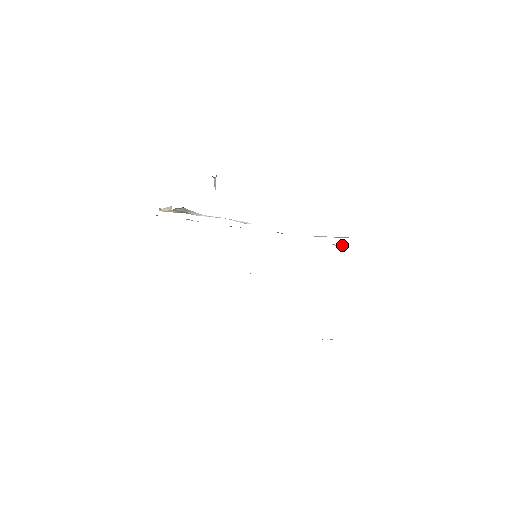
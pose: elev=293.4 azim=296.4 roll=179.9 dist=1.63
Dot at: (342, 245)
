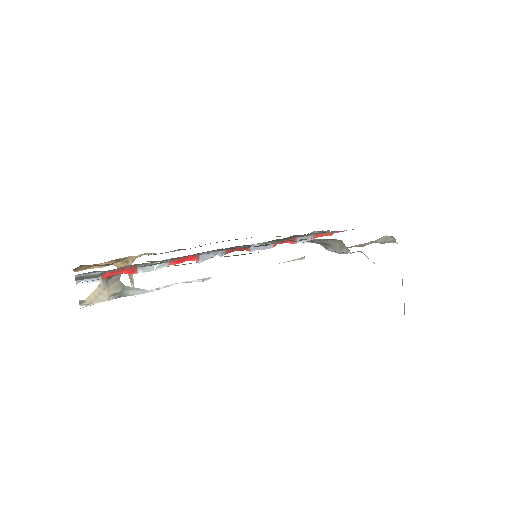
Dot at: (310, 237)
